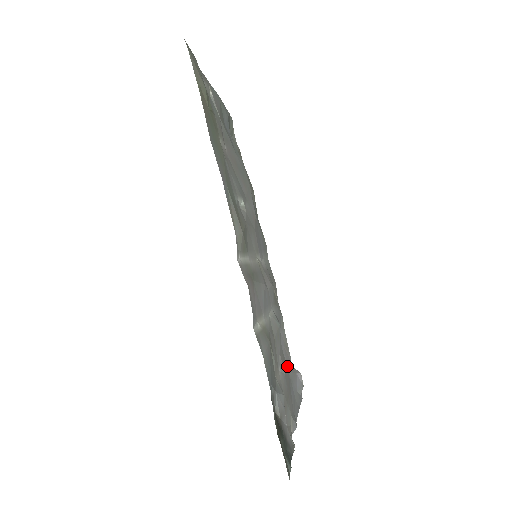
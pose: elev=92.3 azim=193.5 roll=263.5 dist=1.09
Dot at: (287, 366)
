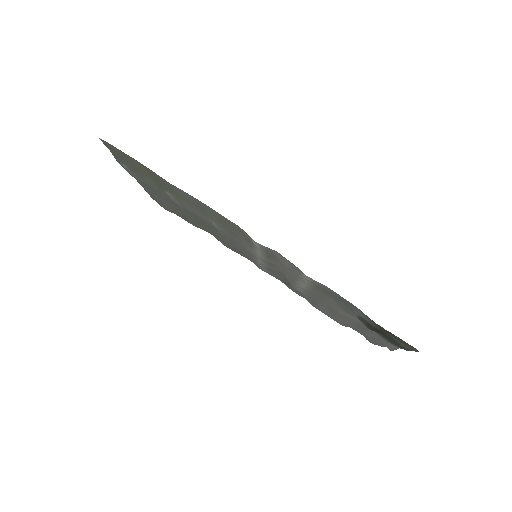
Dot at: occluded
